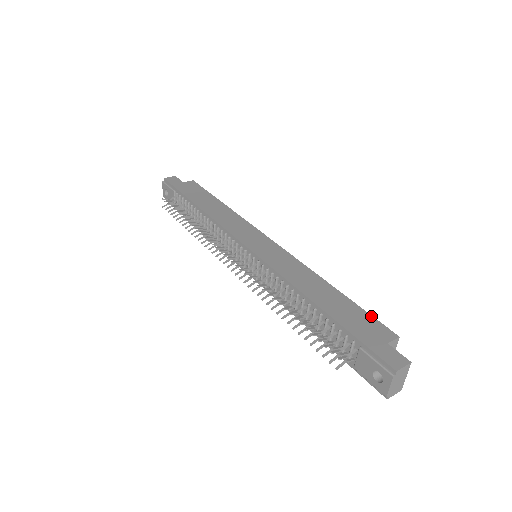
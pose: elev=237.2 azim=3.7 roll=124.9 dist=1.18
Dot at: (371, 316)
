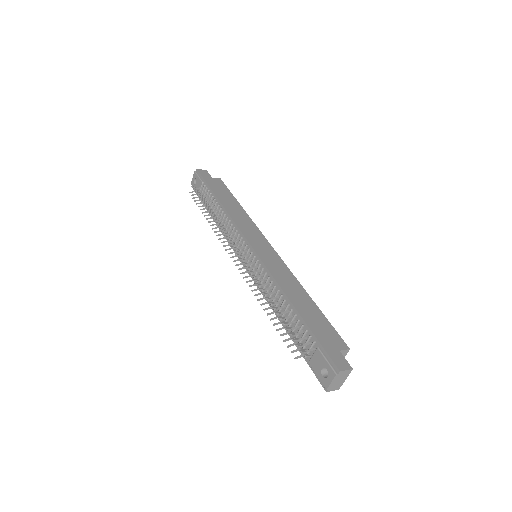
Dot at: (333, 328)
